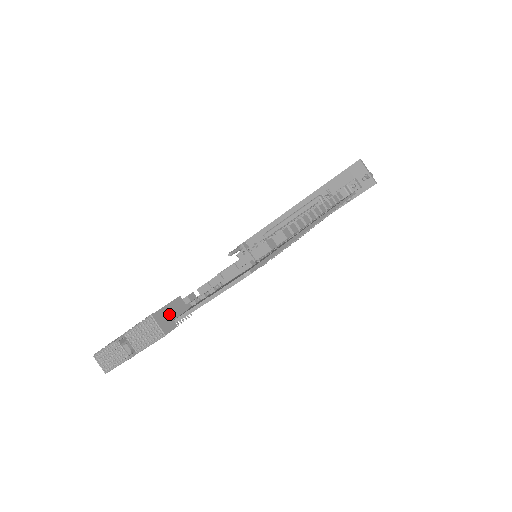
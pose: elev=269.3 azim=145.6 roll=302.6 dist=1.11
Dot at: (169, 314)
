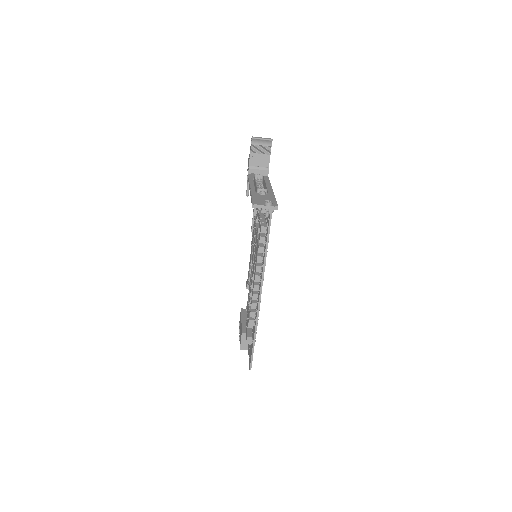
Dot at: (245, 343)
